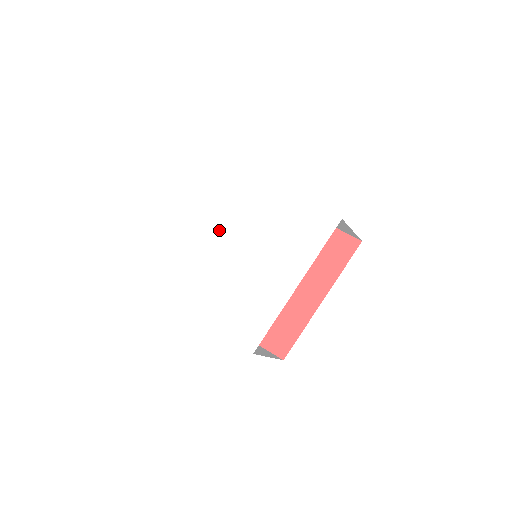
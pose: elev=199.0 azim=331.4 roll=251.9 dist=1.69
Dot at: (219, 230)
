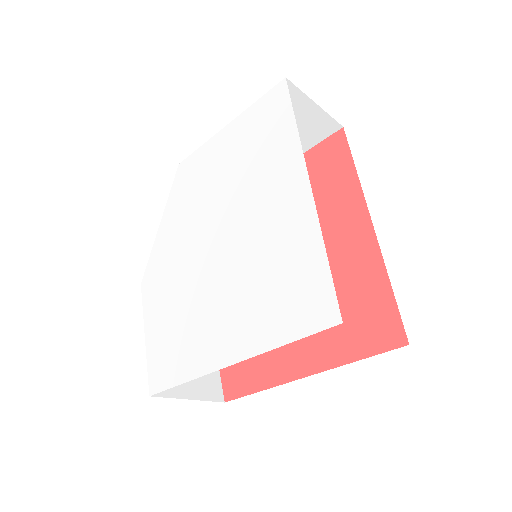
Dot at: (218, 194)
